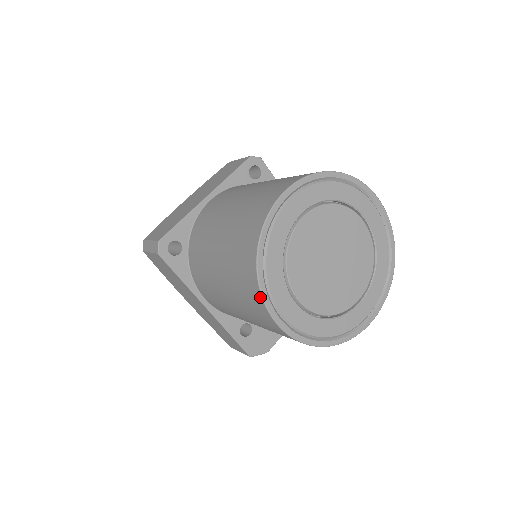
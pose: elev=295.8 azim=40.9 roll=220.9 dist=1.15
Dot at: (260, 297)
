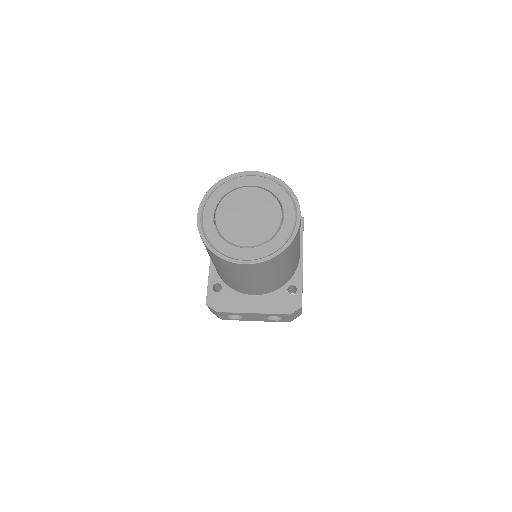
Dot at: (202, 200)
